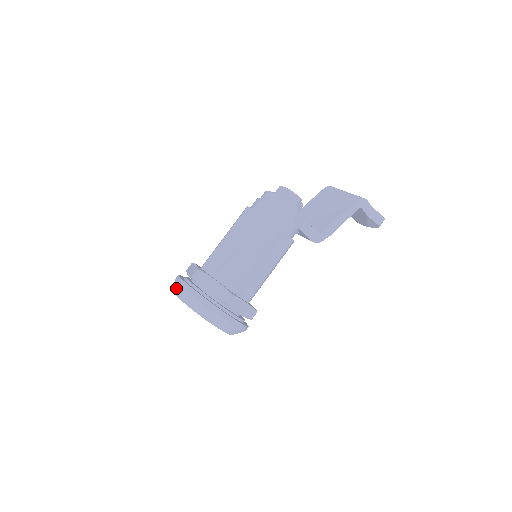
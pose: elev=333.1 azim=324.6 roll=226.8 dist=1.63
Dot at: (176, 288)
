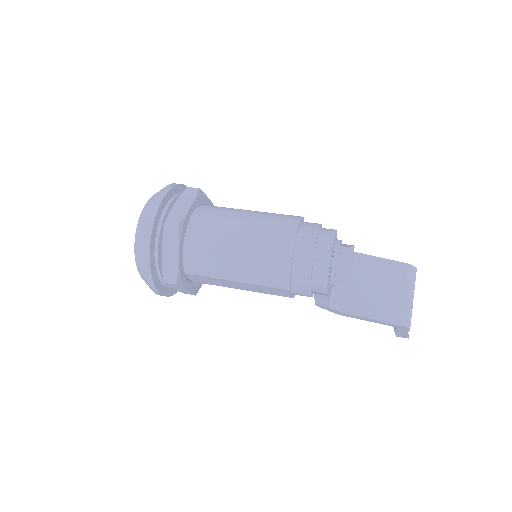
Dot at: (148, 205)
